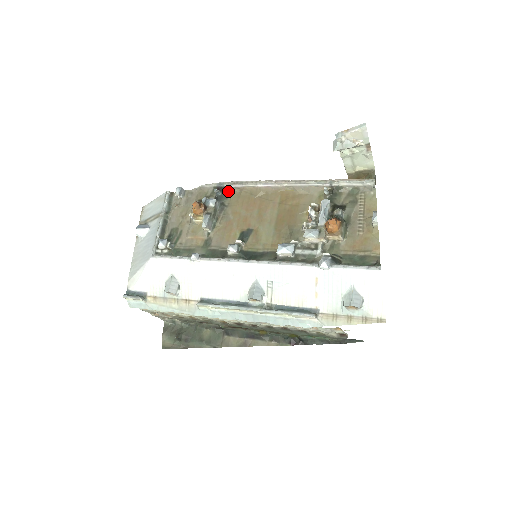
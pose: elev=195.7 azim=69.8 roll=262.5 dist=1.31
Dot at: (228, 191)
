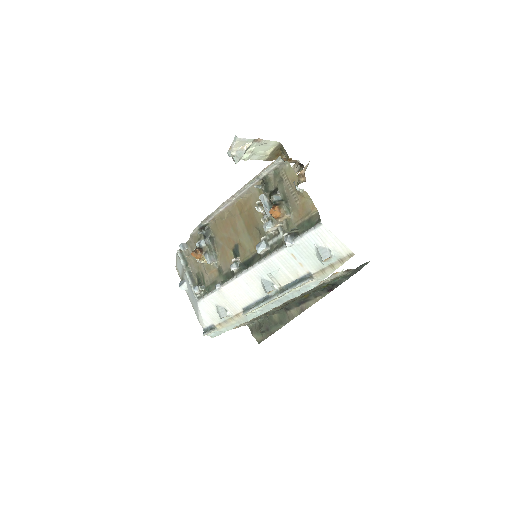
Dot at: (208, 226)
